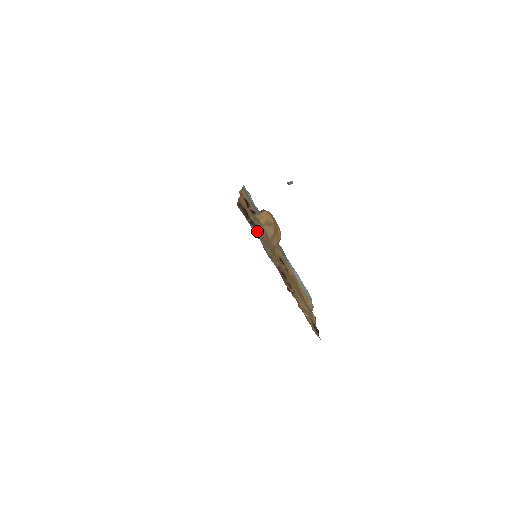
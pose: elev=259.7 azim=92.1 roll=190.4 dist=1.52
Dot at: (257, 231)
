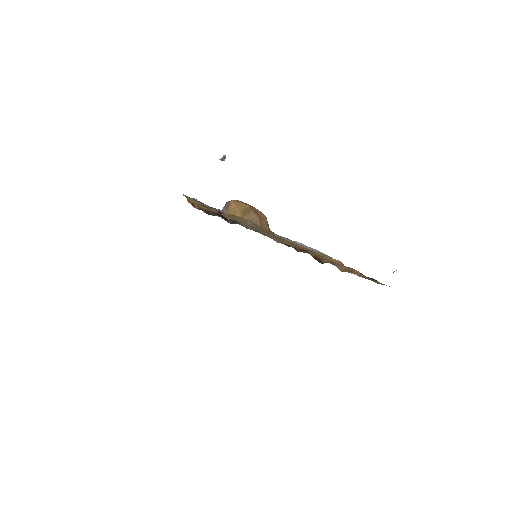
Dot at: occluded
